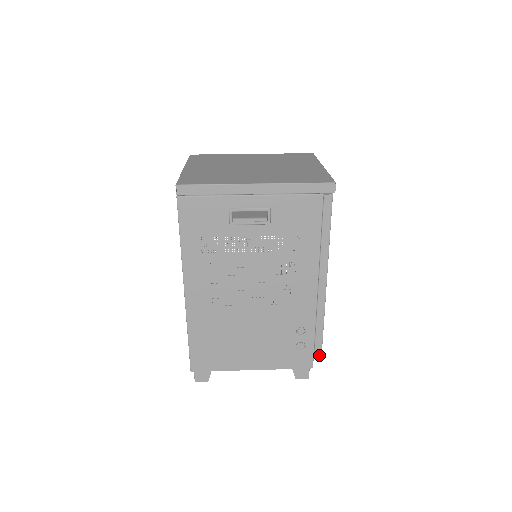
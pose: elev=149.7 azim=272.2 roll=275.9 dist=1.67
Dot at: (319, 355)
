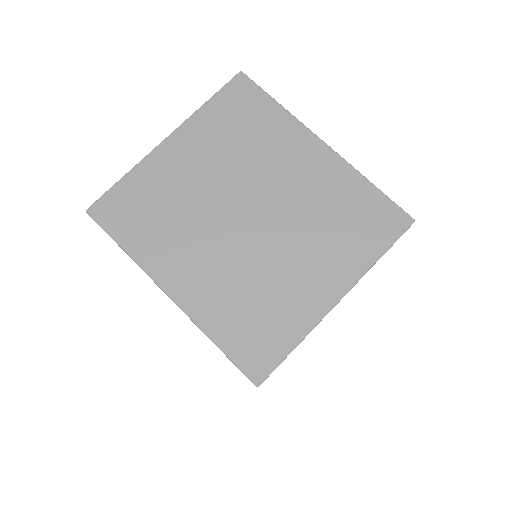
Dot at: occluded
